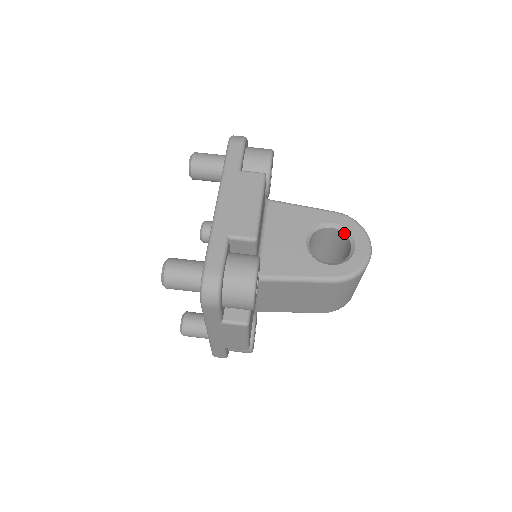
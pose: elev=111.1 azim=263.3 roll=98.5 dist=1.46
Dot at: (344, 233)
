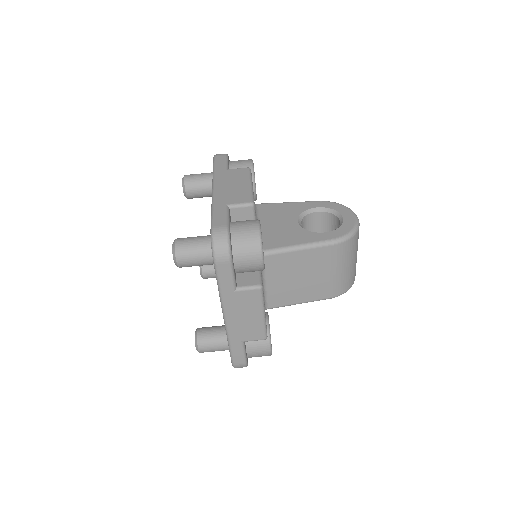
Dot at: (330, 213)
